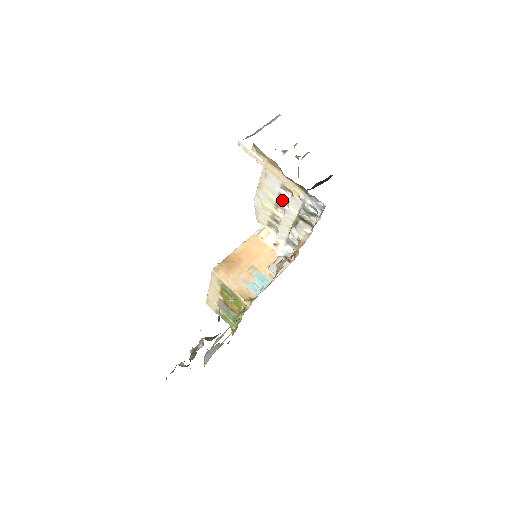
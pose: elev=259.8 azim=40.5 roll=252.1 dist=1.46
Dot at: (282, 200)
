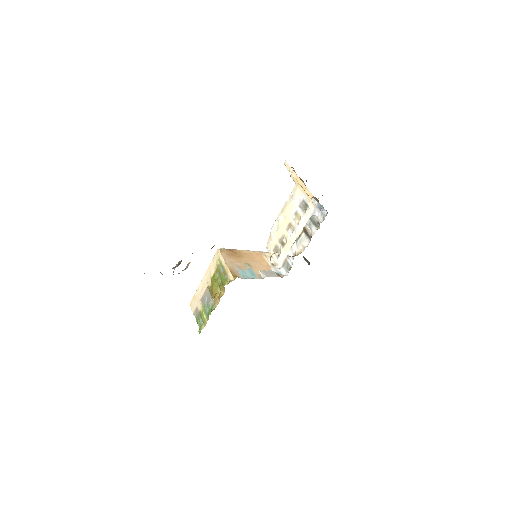
Dot at: (295, 219)
